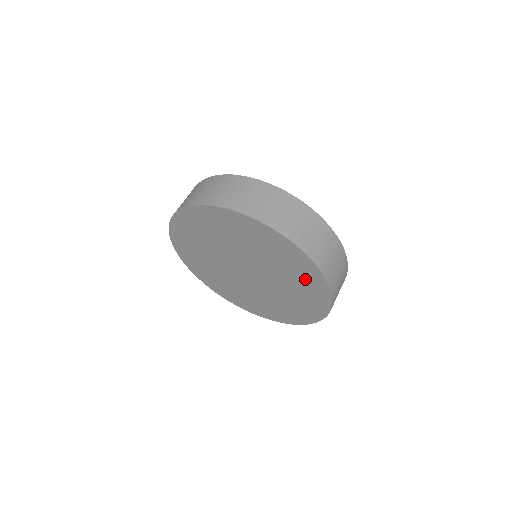
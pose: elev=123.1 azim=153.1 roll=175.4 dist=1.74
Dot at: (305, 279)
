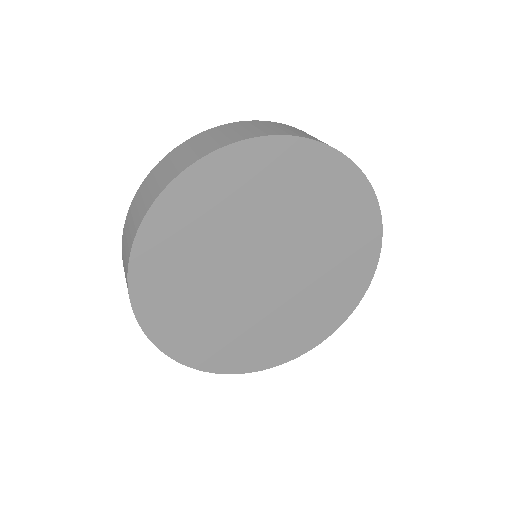
Dot at: (291, 173)
